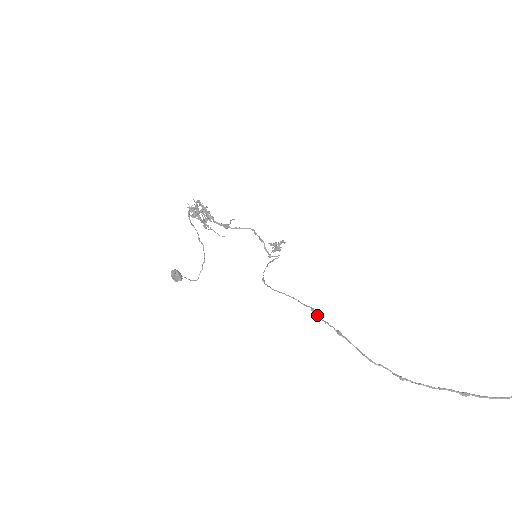
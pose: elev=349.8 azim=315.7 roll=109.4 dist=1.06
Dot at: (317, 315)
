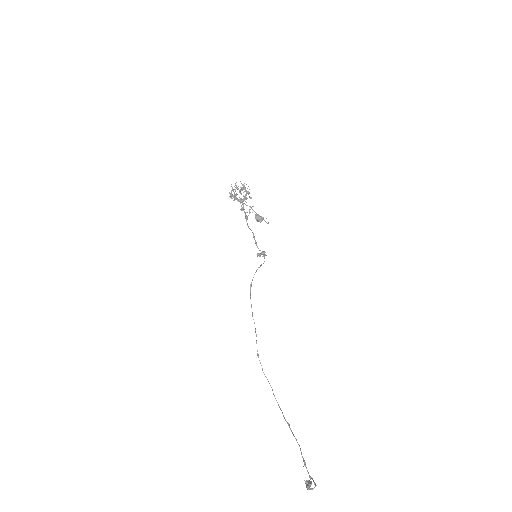
Dot at: (256, 335)
